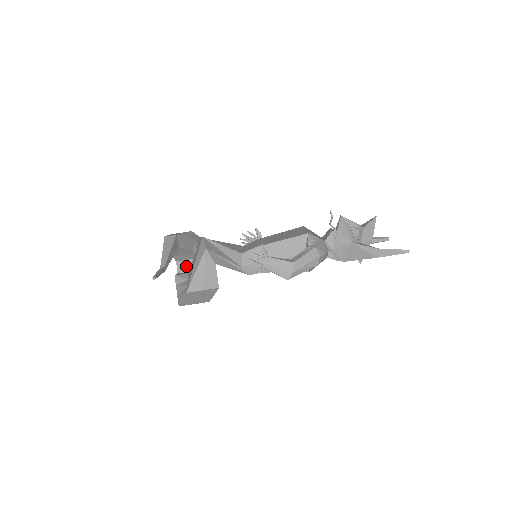
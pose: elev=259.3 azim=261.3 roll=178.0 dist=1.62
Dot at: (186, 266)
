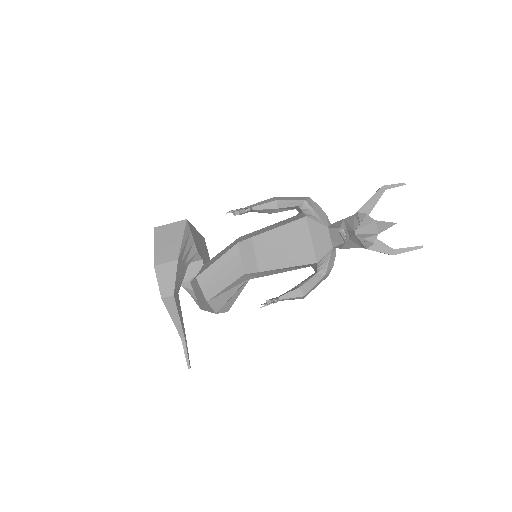
Dot at: occluded
